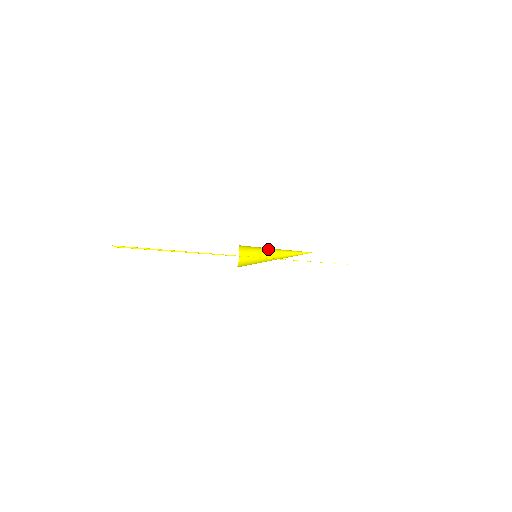
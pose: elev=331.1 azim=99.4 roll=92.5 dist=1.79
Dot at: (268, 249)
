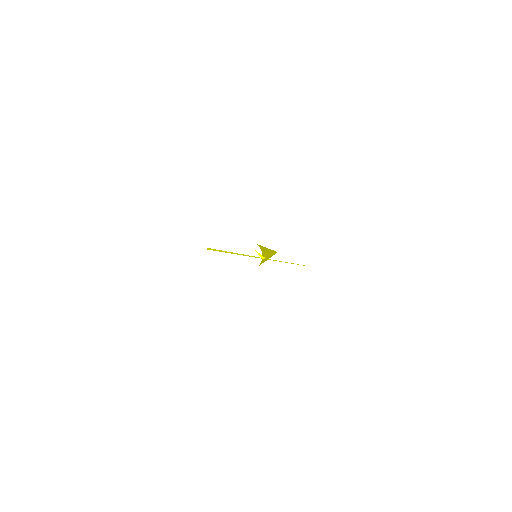
Dot at: occluded
